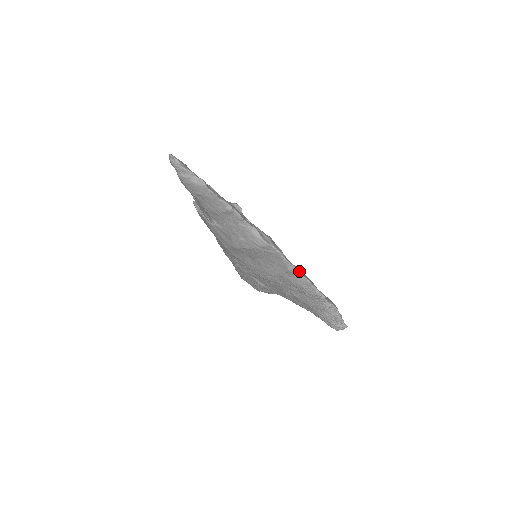
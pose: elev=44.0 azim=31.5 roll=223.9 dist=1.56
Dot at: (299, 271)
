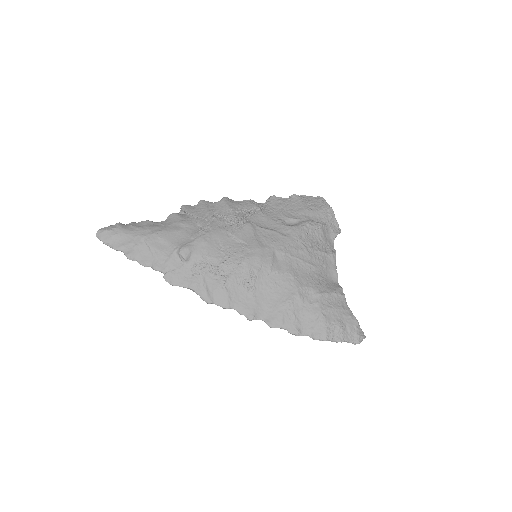
Dot at: (254, 319)
